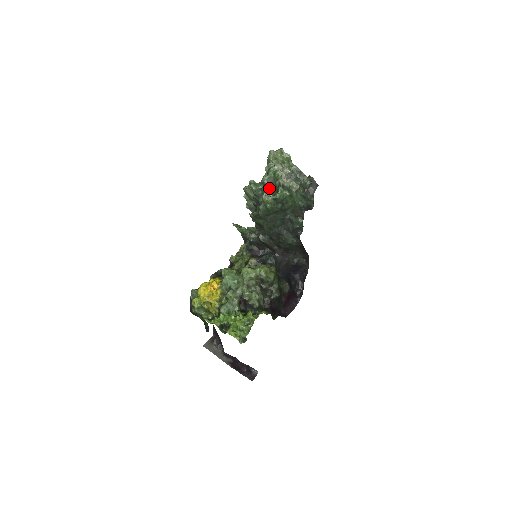
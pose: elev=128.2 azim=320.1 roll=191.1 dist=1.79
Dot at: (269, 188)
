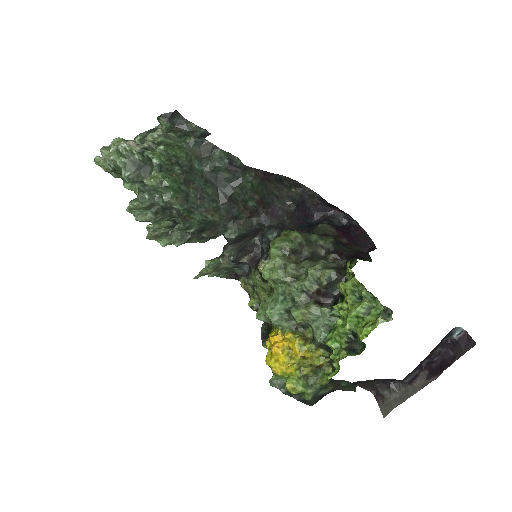
Dot at: (140, 173)
